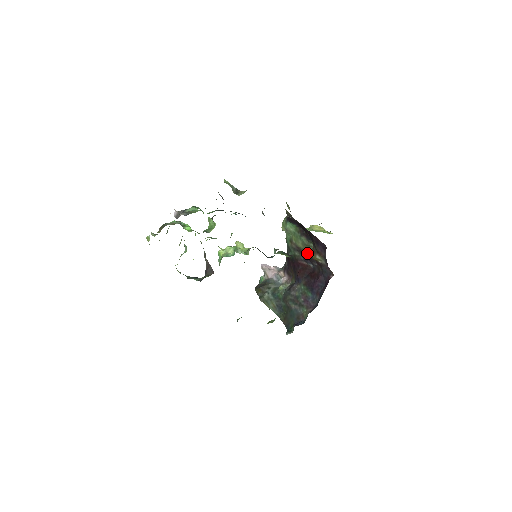
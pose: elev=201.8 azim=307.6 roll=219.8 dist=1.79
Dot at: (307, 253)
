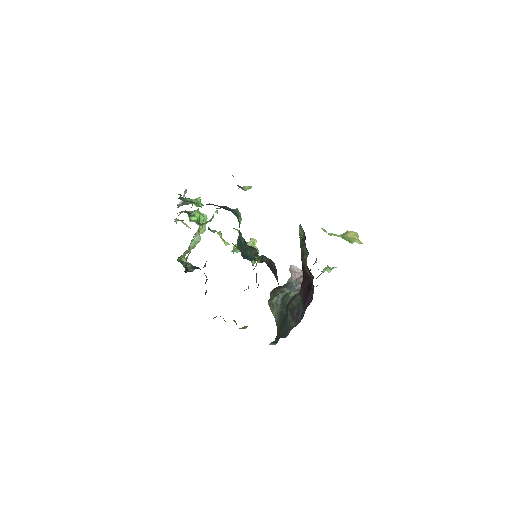
Dot at: (305, 262)
